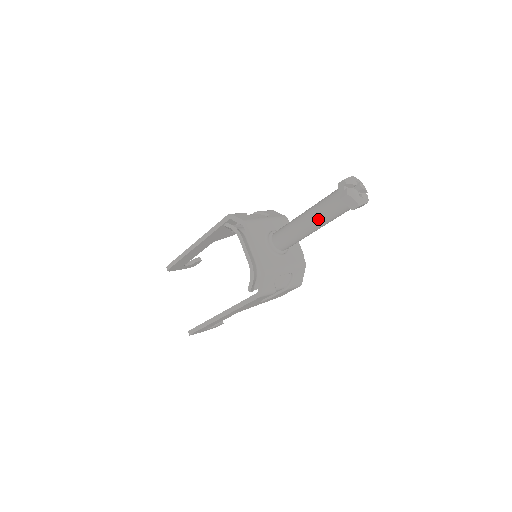
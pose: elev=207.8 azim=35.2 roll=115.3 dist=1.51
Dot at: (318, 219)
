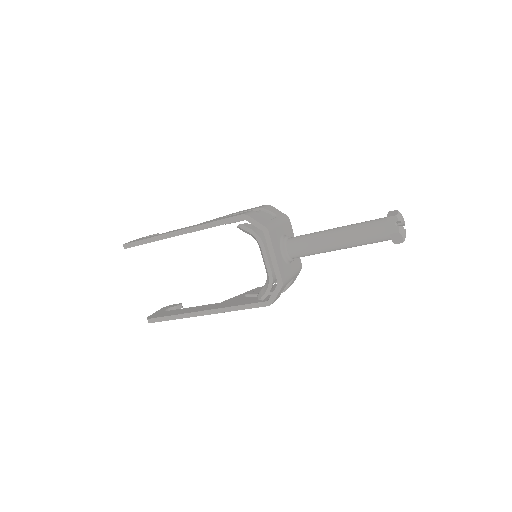
Dot at: (353, 243)
